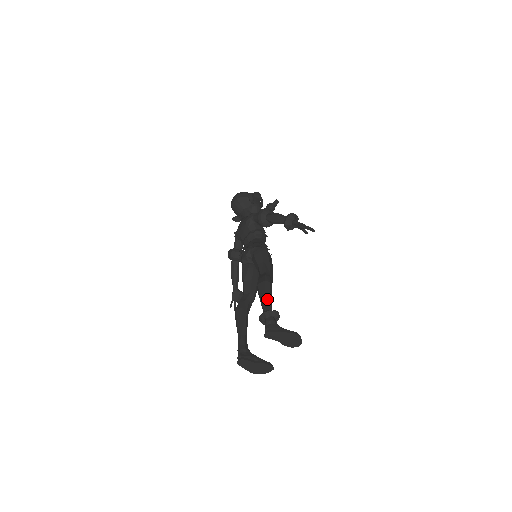
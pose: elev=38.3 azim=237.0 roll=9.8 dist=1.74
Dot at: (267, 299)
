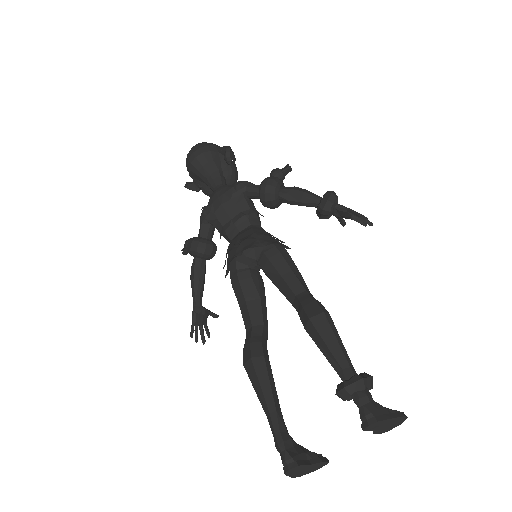
Dot at: (342, 349)
